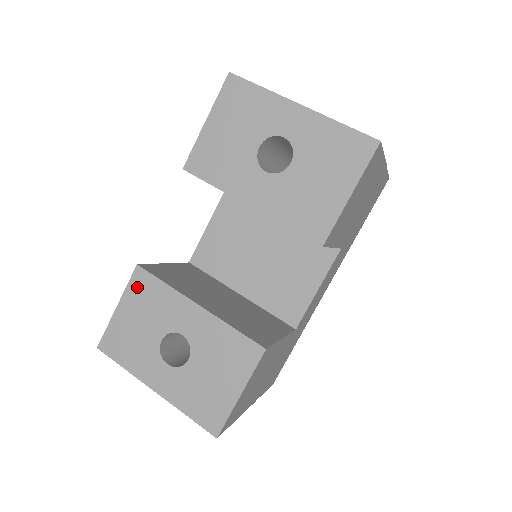
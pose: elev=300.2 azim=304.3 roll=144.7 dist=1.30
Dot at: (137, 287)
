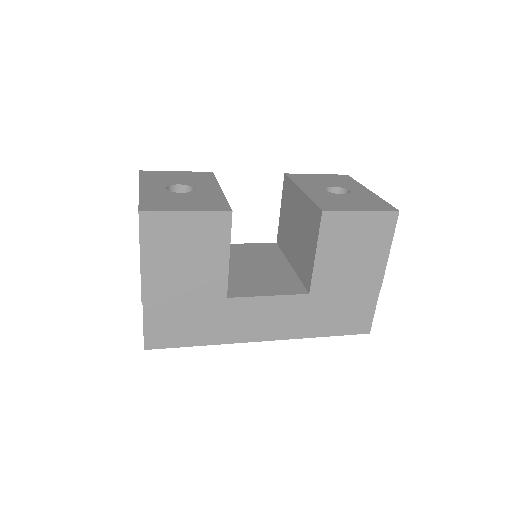
Dot at: (200, 174)
